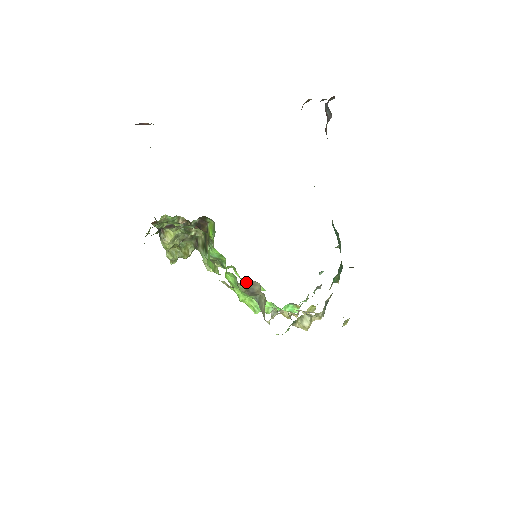
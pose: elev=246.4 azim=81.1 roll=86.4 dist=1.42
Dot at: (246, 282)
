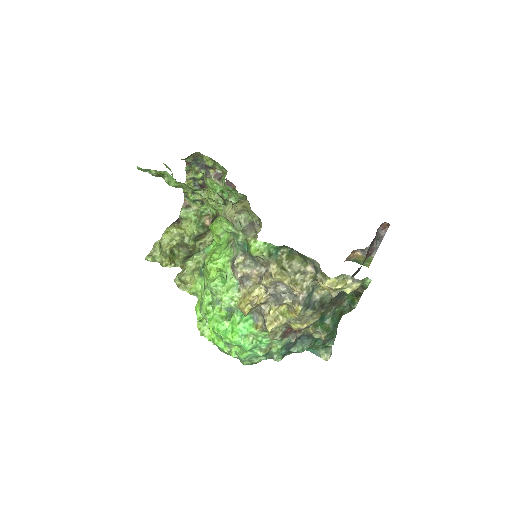
Dot at: (248, 223)
